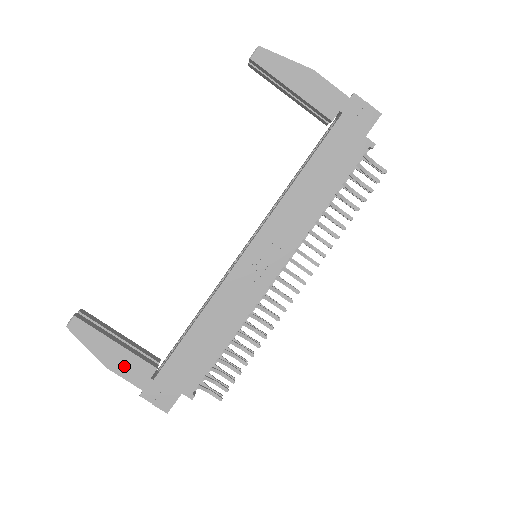
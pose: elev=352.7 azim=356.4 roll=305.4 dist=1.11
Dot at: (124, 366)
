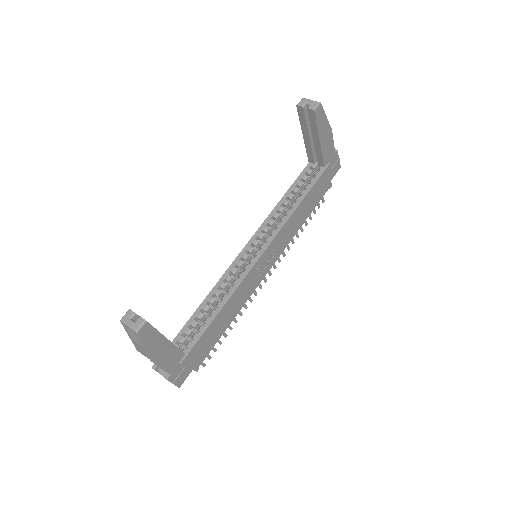
Dot at: (166, 358)
